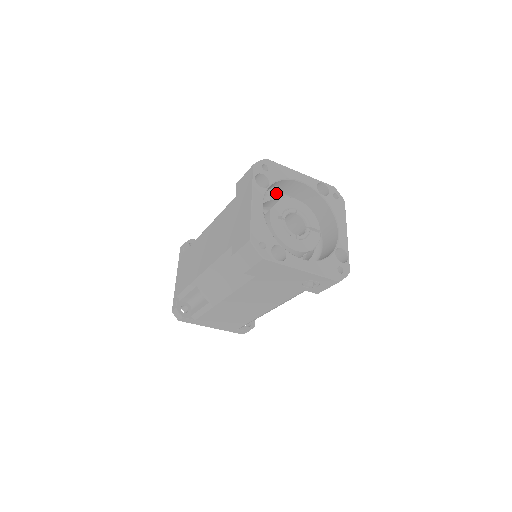
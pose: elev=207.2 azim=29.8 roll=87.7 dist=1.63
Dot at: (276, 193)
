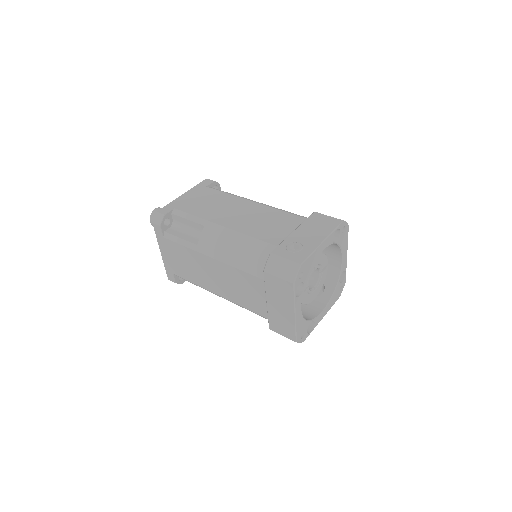
Dot at: occluded
